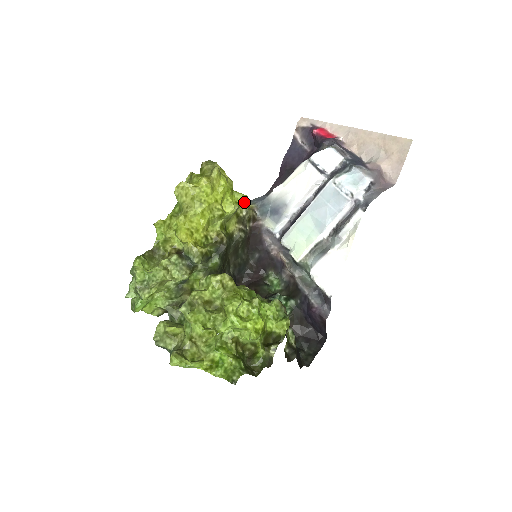
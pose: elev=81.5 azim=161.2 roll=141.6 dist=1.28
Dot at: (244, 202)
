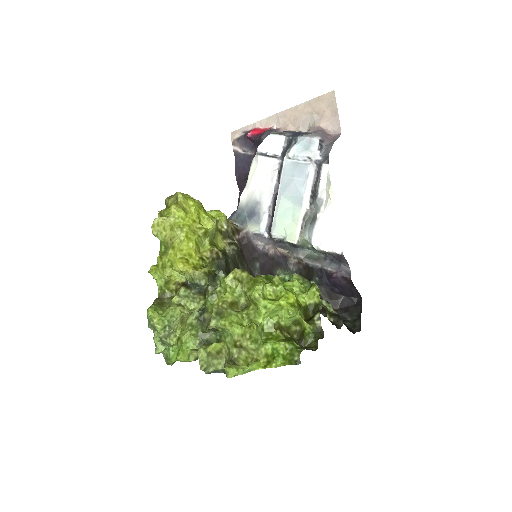
Dot at: (220, 216)
